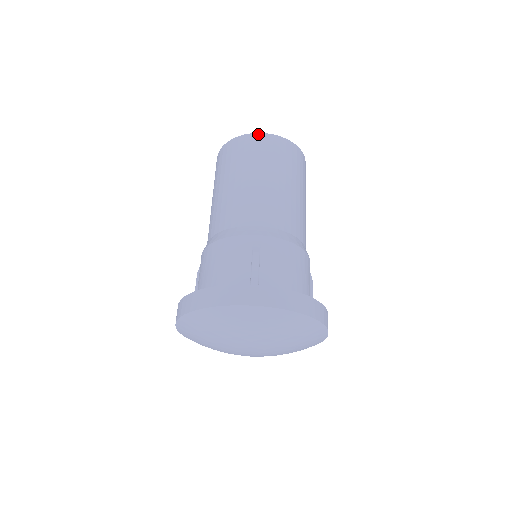
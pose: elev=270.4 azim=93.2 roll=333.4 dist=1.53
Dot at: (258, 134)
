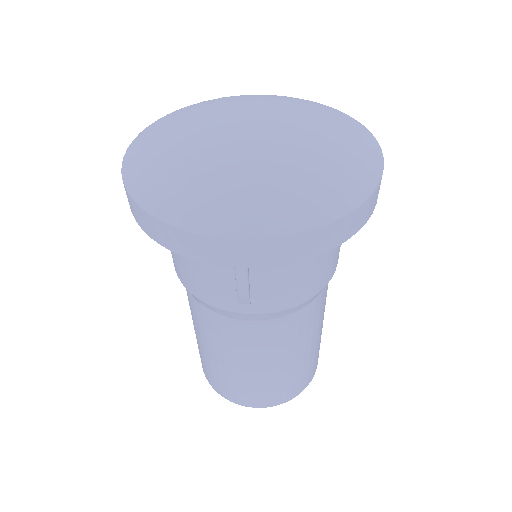
Dot at: occluded
